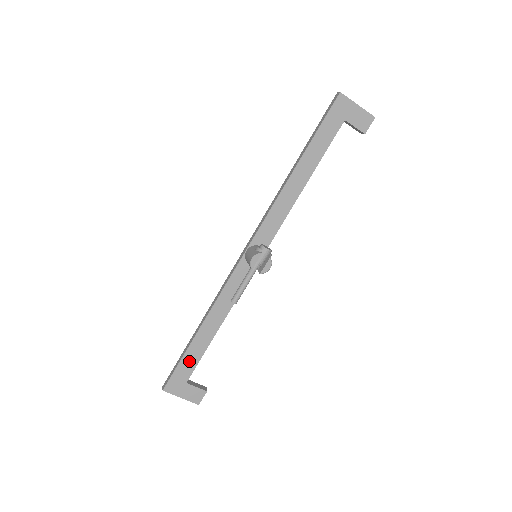
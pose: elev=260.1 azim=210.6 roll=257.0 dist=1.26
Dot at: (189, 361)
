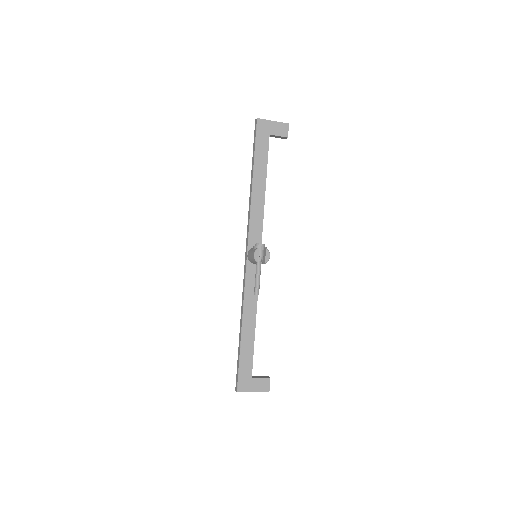
Dot at: (246, 359)
